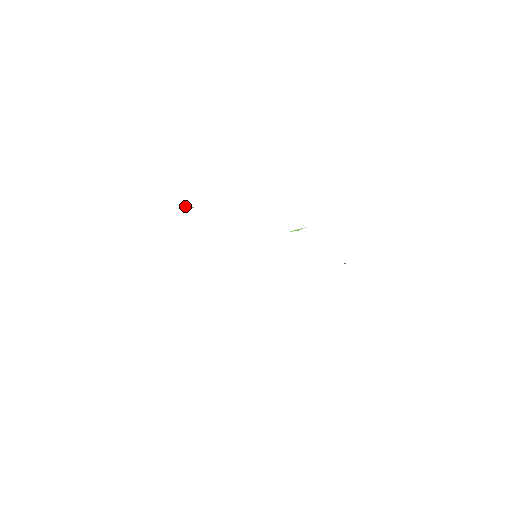
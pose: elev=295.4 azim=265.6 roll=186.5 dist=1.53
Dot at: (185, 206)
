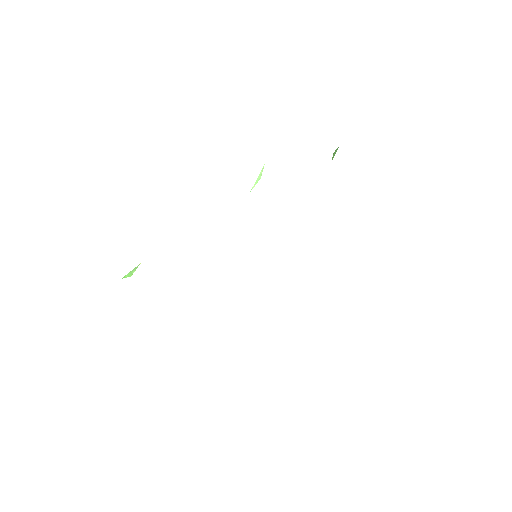
Dot at: occluded
